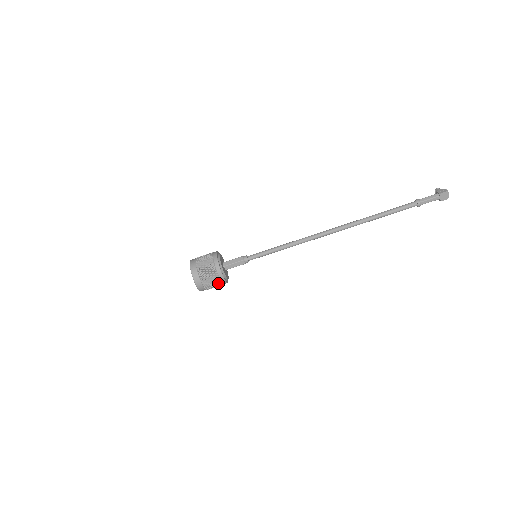
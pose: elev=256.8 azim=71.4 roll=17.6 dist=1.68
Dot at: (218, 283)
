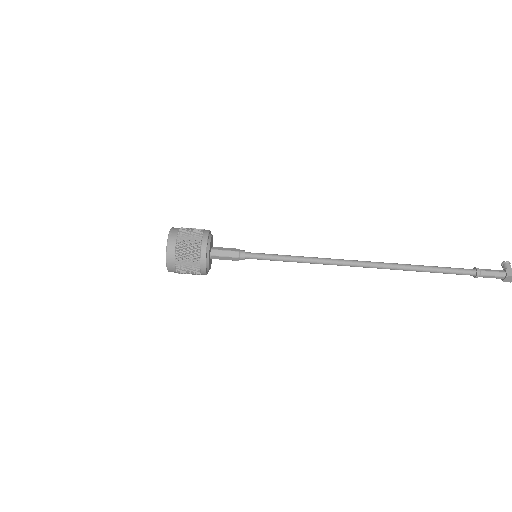
Dot at: (196, 274)
